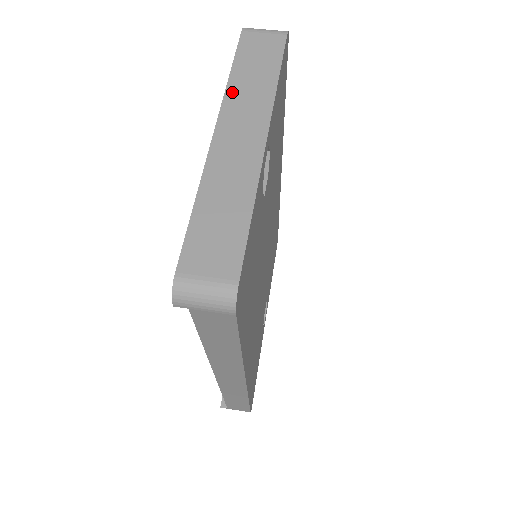
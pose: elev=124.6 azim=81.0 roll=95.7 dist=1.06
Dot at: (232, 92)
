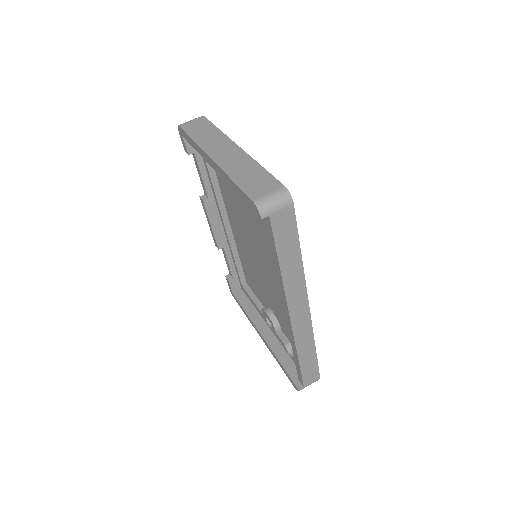
Dot at: (202, 143)
